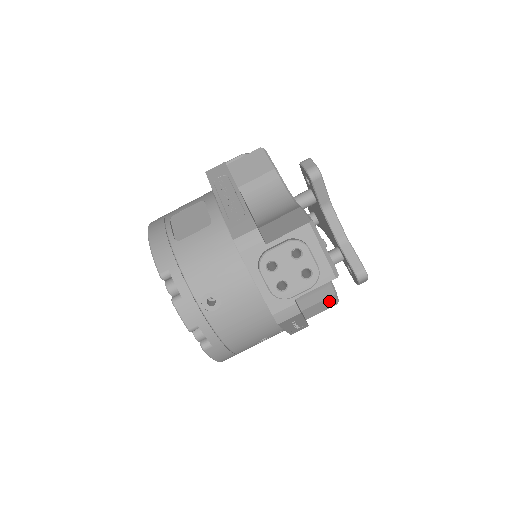
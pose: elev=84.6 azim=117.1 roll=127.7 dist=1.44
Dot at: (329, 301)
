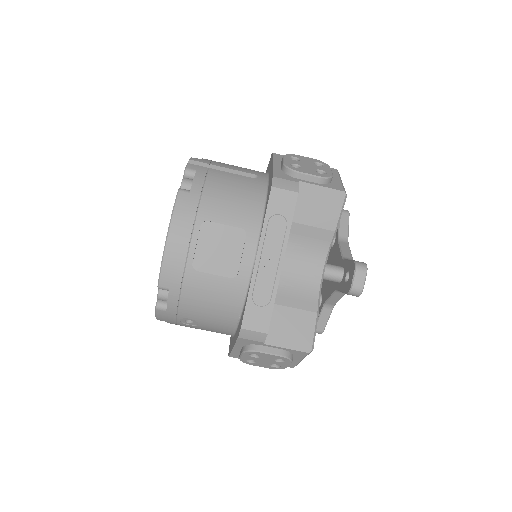
Dot at: occluded
